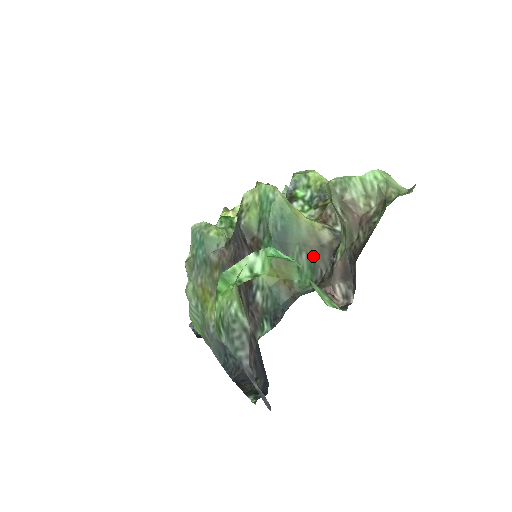
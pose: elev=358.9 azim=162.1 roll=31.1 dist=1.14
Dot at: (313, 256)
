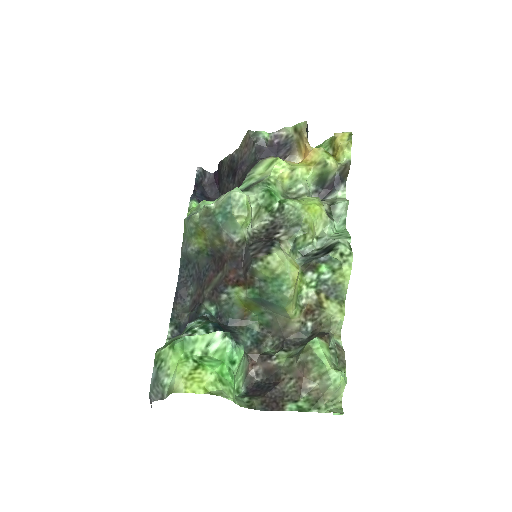
Dot at: (274, 325)
